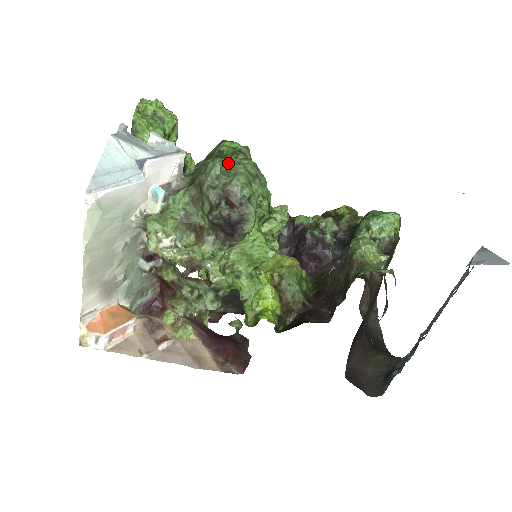
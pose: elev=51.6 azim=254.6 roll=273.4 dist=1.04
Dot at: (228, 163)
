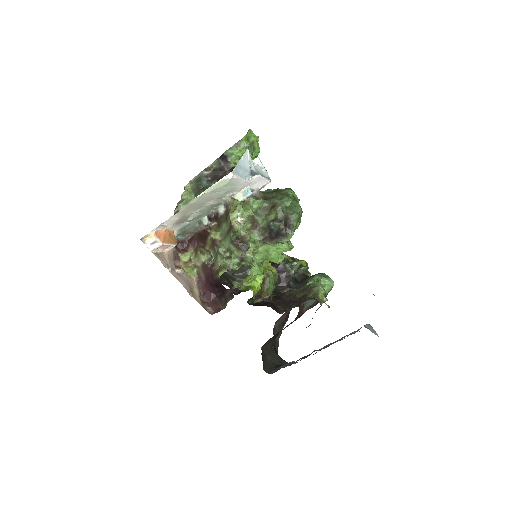
Dot at: (292, 203)
